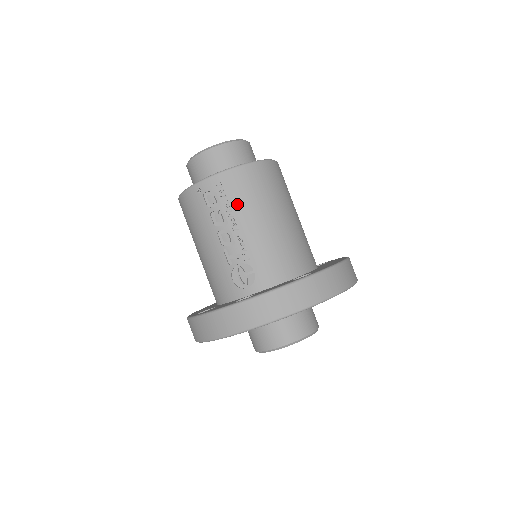
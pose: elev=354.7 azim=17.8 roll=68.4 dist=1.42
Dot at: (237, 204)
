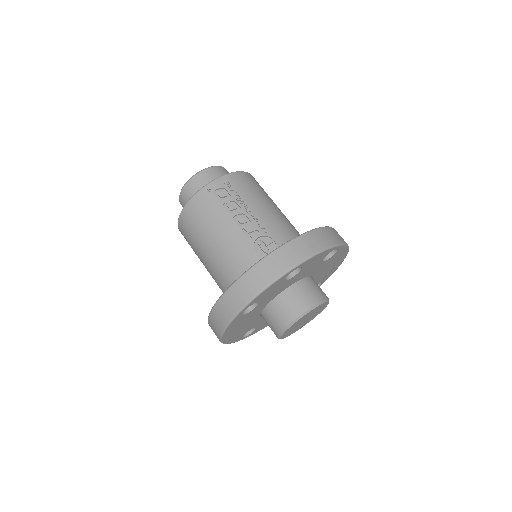
Dot at: (245, 195)
